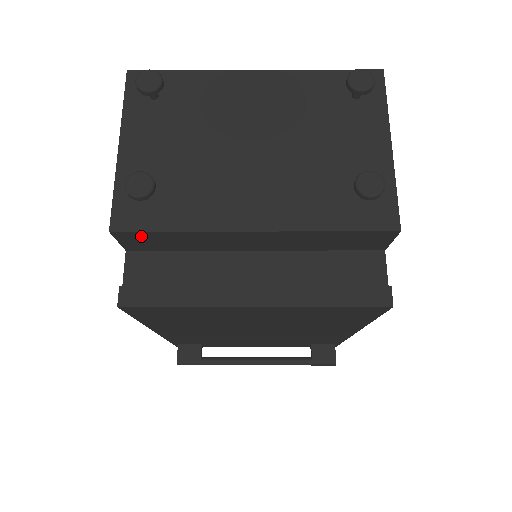
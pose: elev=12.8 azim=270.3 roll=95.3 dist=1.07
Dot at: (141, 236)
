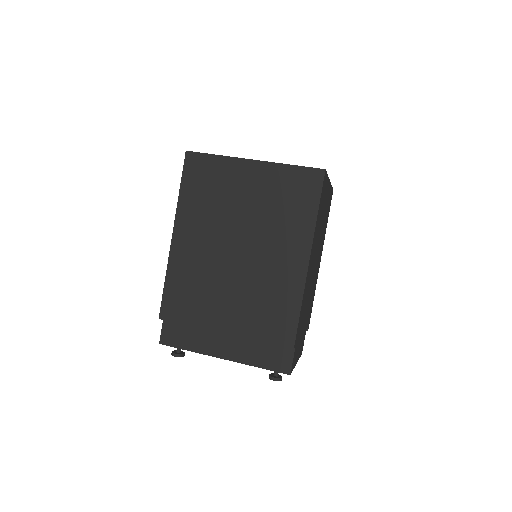
Dot at: occluded
